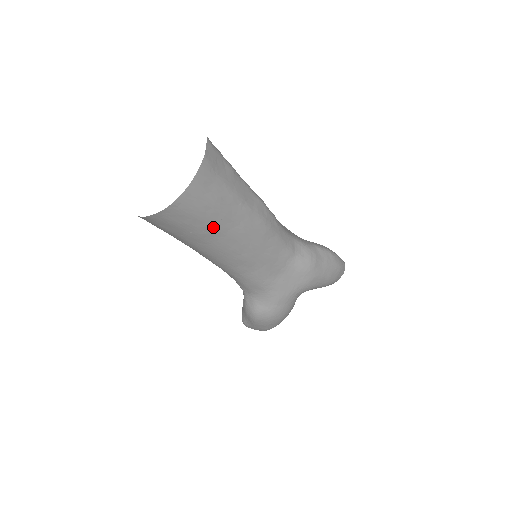
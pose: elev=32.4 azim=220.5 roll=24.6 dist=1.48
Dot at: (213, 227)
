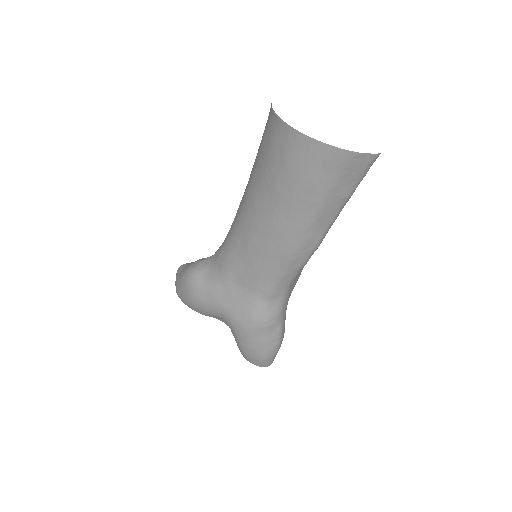
Dot at: (278, 189)
